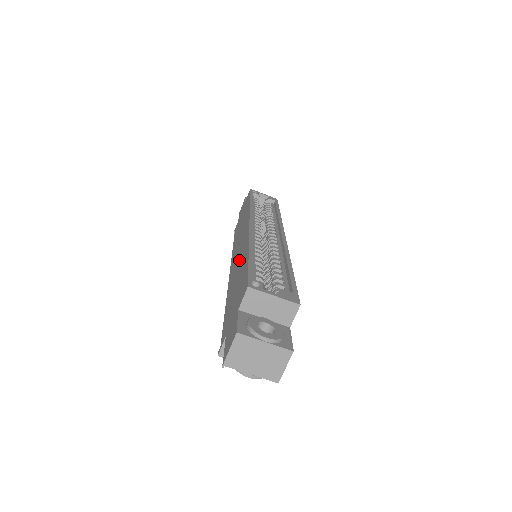
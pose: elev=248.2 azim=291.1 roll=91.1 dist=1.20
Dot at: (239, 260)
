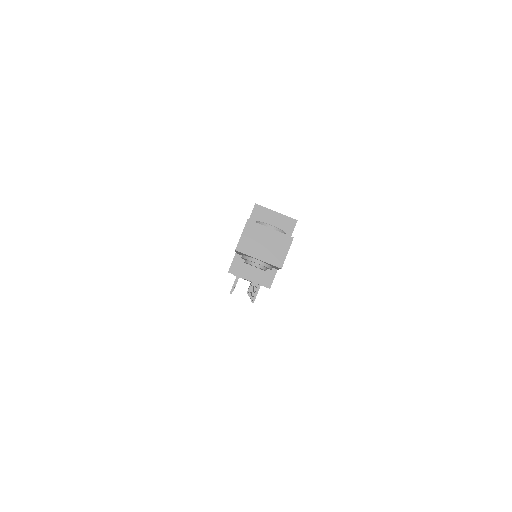
Dot at: occluded
